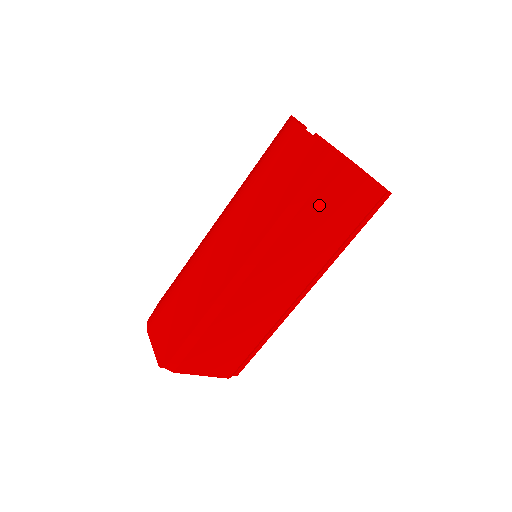
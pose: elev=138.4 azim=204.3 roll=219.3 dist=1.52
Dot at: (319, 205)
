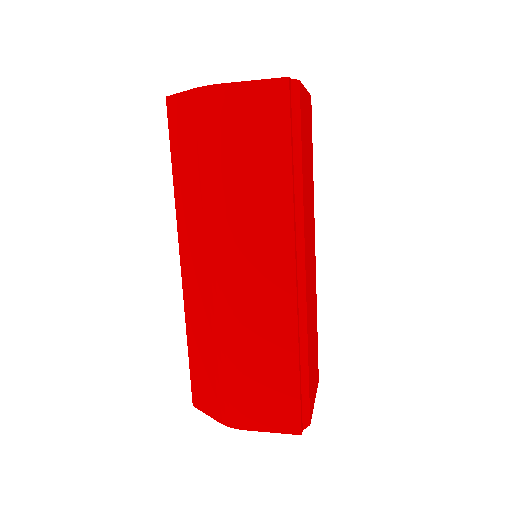
Dot at: (304, 145)
